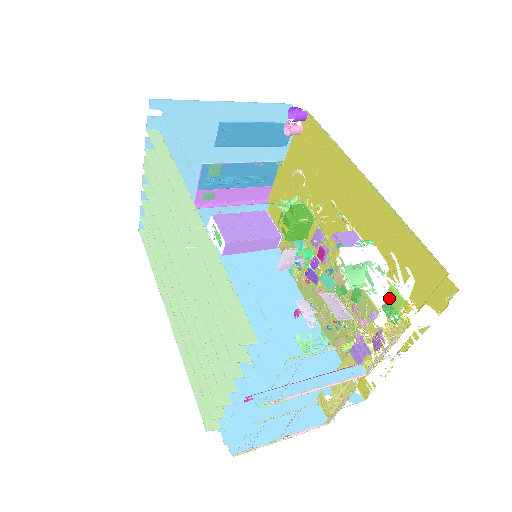
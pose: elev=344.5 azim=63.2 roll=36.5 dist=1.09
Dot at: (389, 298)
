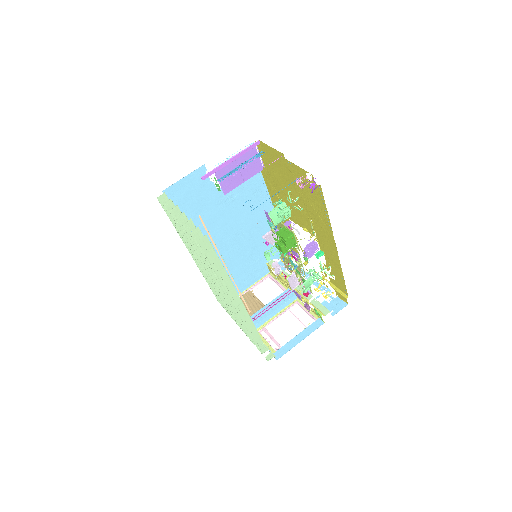
Dot at: (319, 314)
